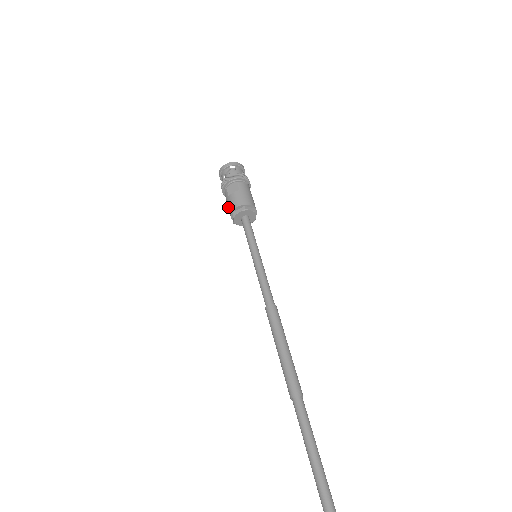
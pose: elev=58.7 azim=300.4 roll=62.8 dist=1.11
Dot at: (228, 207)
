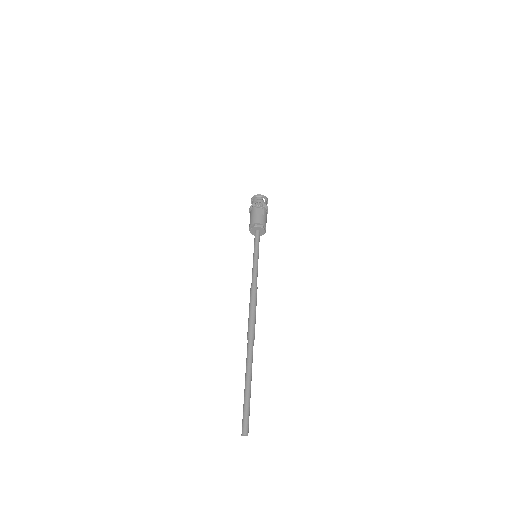
Dot at: (252, 219)
